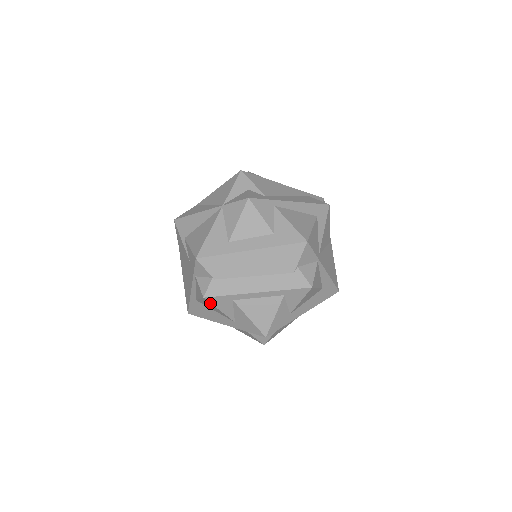
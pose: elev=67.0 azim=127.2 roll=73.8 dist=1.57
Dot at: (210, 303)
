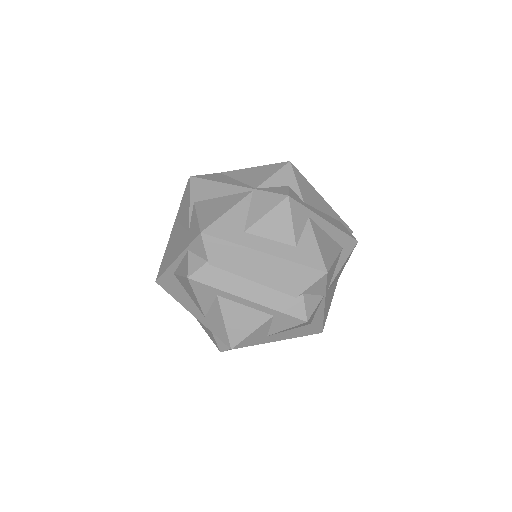
Dot at: (191, 286)
